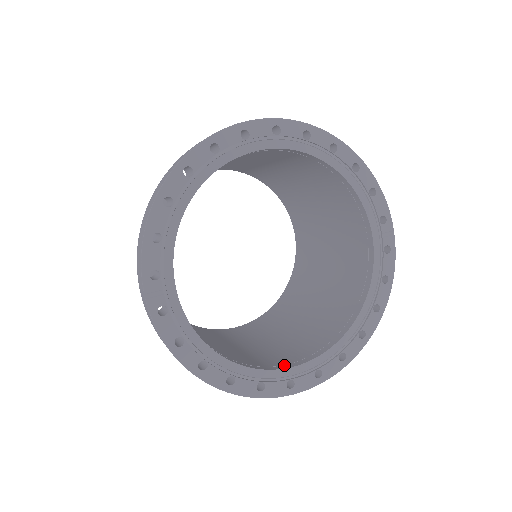
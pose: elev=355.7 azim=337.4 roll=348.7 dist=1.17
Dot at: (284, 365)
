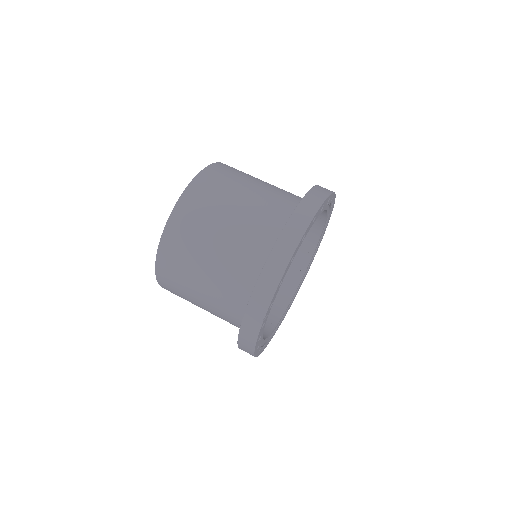
Dot at: (267, 330)
